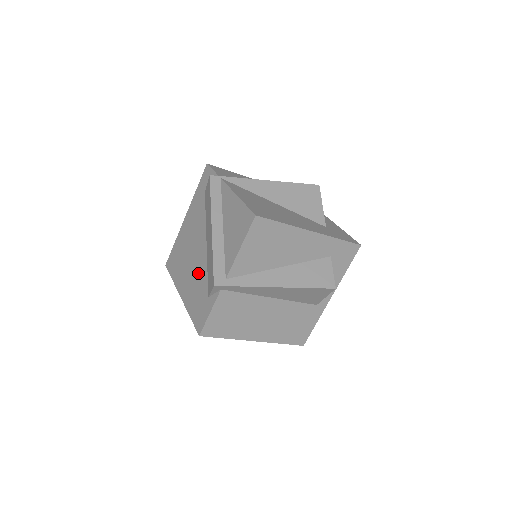
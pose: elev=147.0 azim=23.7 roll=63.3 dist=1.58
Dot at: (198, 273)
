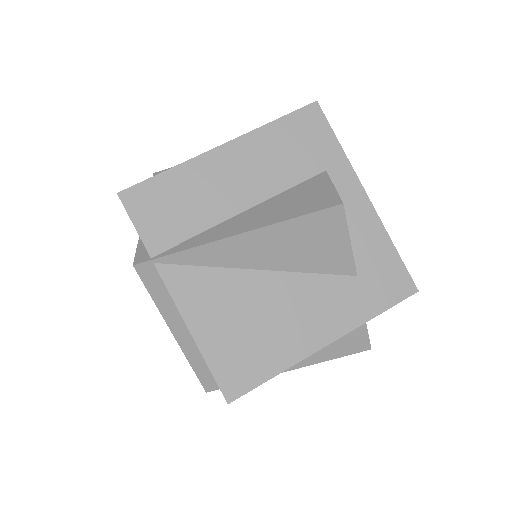
Dot at: occluded
